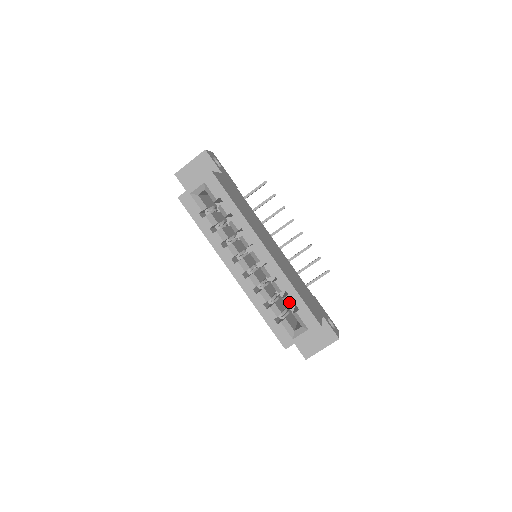
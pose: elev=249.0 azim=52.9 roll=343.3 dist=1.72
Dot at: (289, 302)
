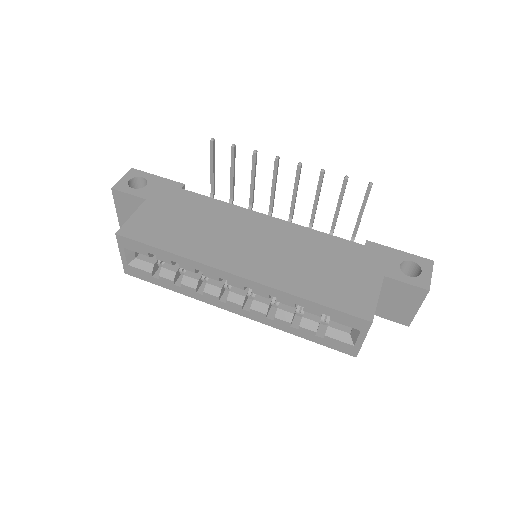
Dot at: occluded
